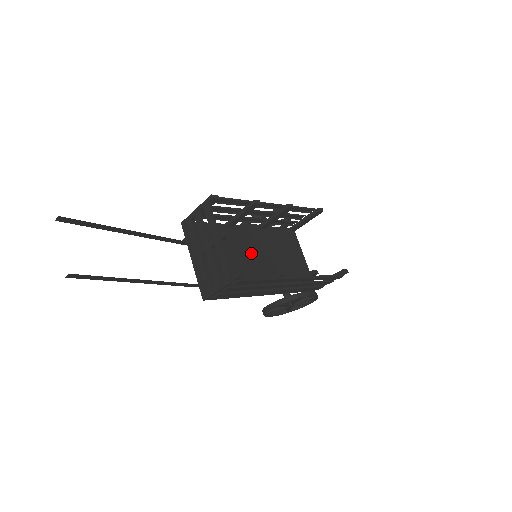
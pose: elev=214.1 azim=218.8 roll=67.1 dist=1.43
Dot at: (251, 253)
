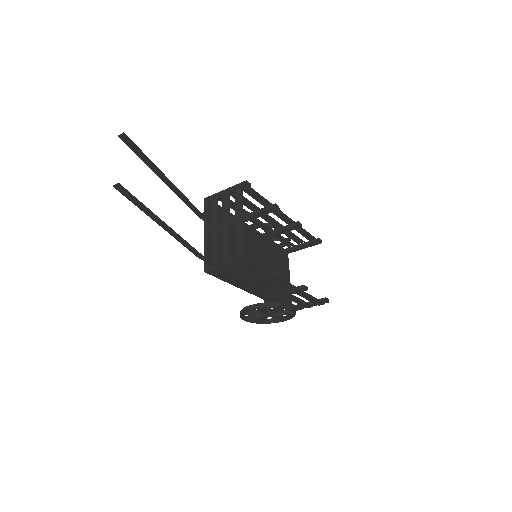
Dot at: (251, 253)
